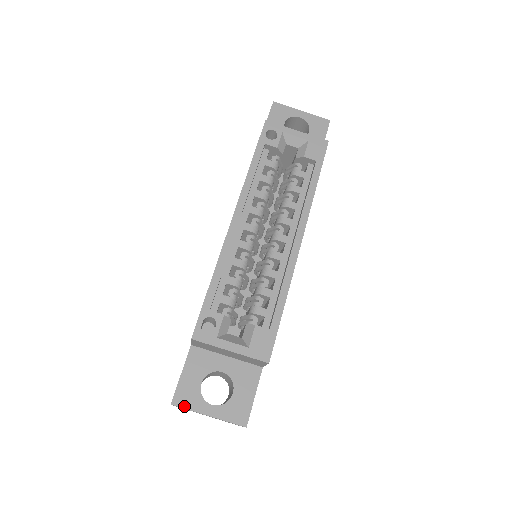
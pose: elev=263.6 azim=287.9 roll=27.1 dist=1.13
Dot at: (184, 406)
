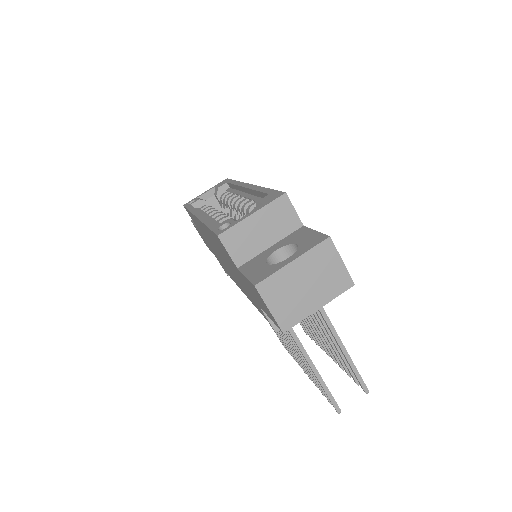
Dot at: (266, 277)
